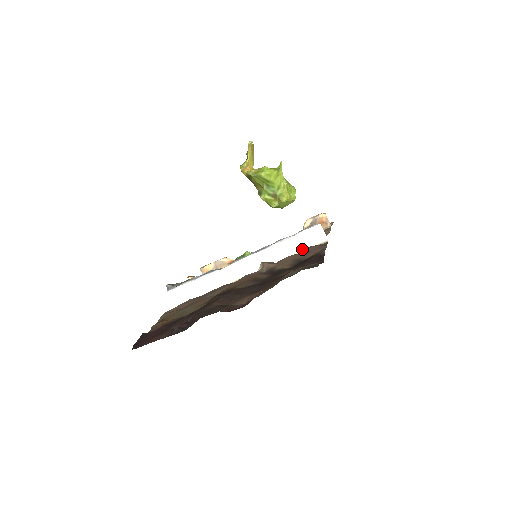
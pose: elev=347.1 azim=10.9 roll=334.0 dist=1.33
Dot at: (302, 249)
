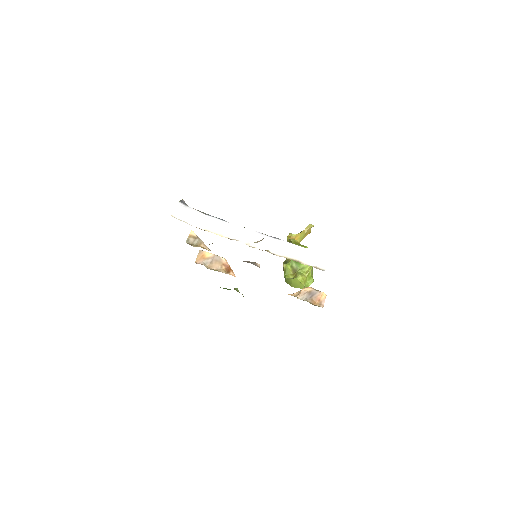
Dot at: (301, 260)
